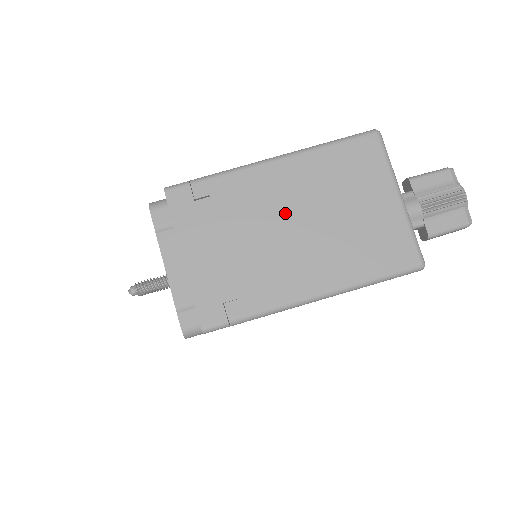
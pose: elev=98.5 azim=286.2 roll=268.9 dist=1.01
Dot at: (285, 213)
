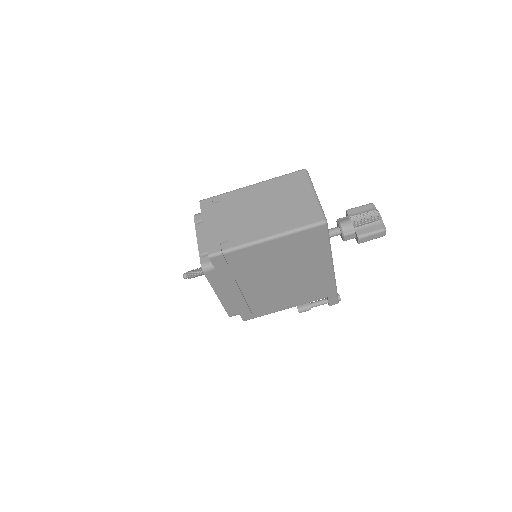
Dot at: (255, 205)
